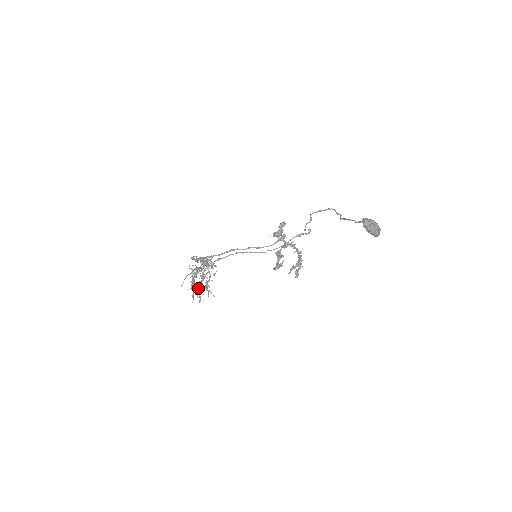
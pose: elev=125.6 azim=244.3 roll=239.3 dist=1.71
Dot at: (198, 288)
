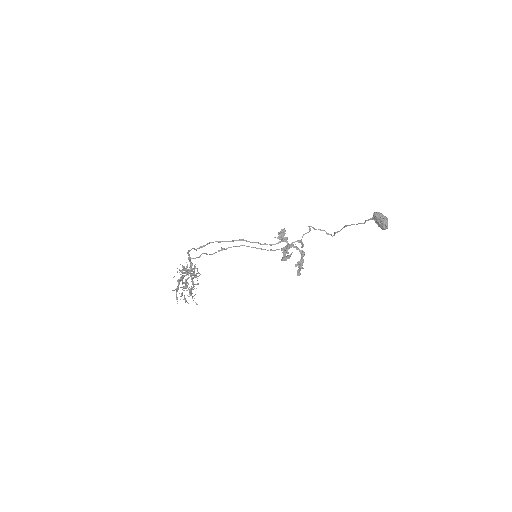
Dot at: occluded
